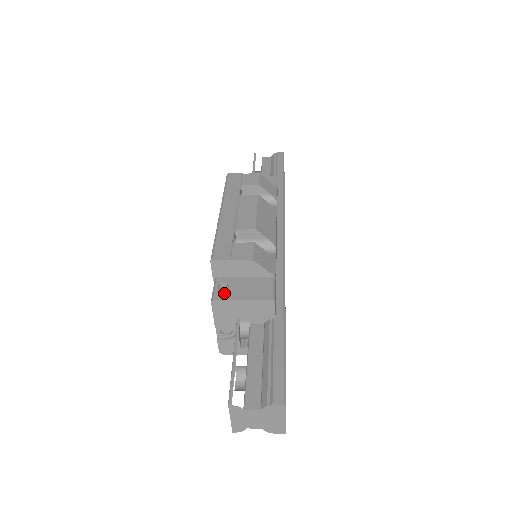
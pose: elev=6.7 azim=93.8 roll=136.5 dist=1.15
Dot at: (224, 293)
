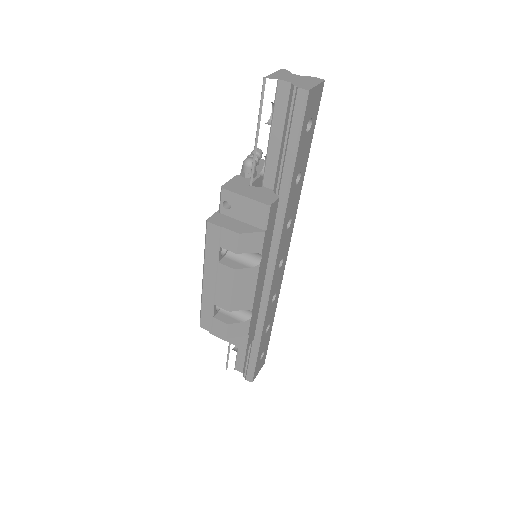
Dot at: occluded
